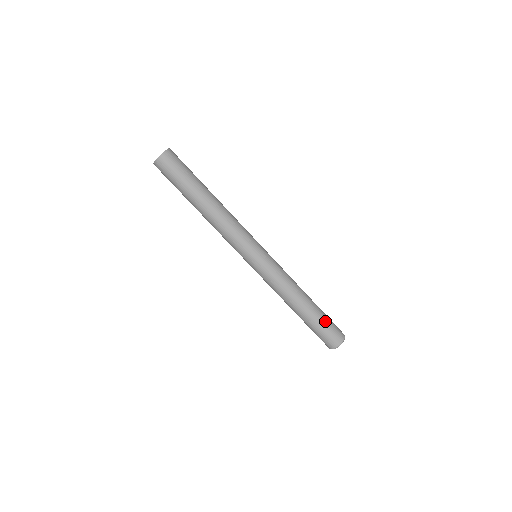
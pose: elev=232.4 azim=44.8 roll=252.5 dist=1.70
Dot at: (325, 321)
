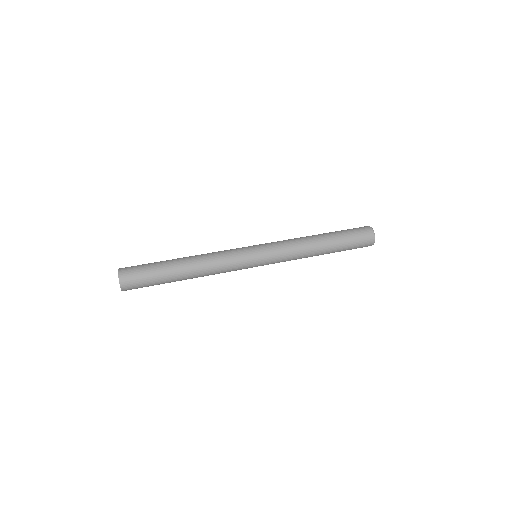
Dot at: (347, 235)
